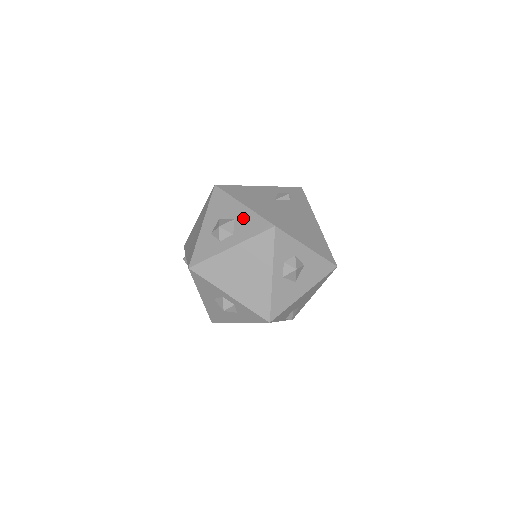
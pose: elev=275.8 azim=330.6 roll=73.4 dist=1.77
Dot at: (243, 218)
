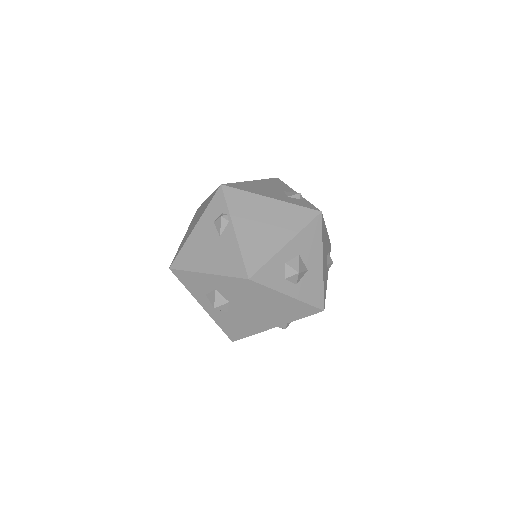
Dot at: (220, 286)
